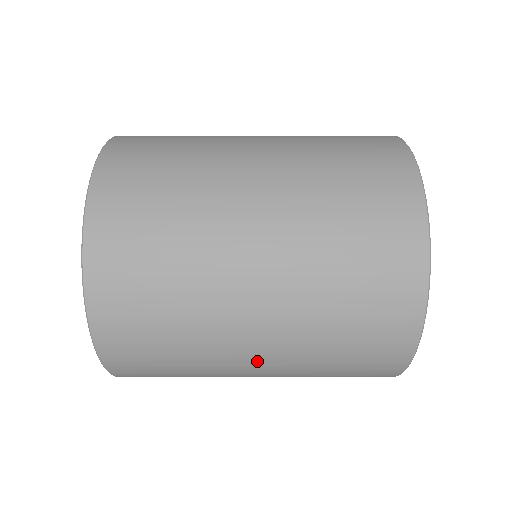
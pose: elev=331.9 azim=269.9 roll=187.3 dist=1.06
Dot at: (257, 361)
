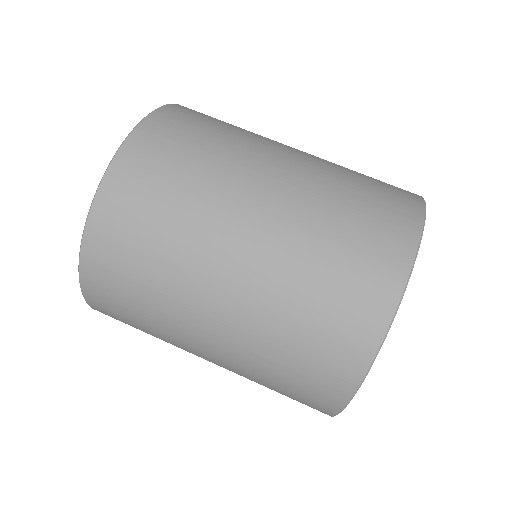
Dot at: (209, 361)
